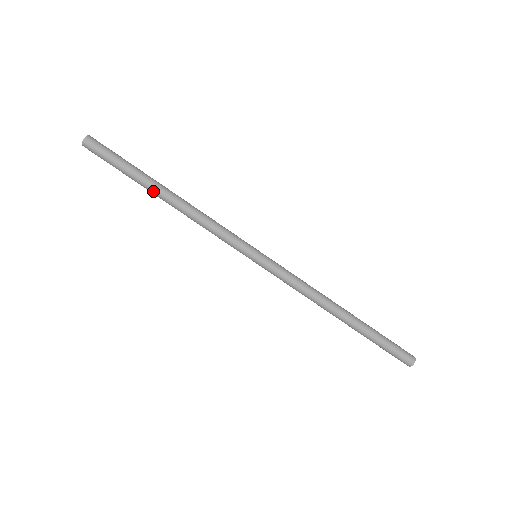
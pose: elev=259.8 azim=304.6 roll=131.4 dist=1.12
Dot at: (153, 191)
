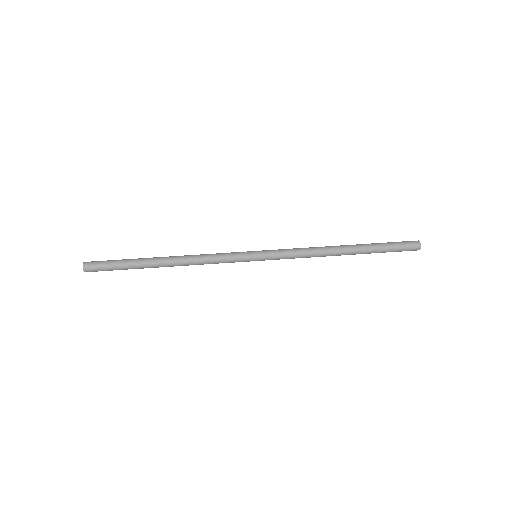
Dot at: (154, 260)
